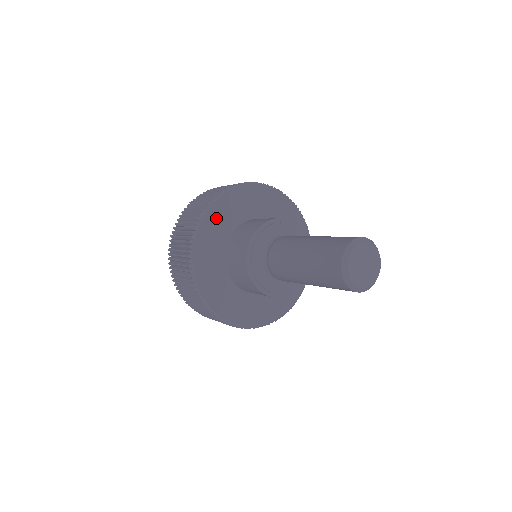
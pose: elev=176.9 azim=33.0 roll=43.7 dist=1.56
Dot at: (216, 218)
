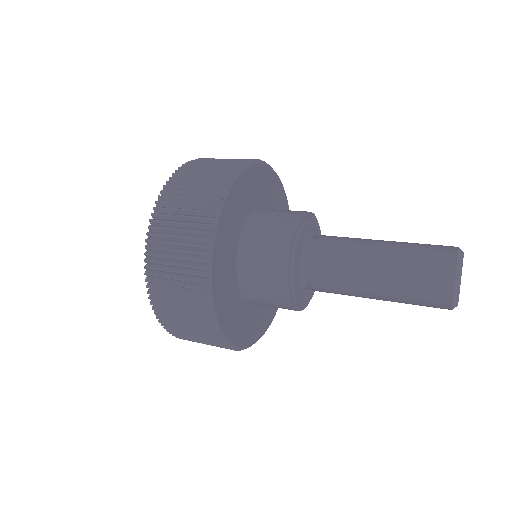
Dot at: (223, 241)
